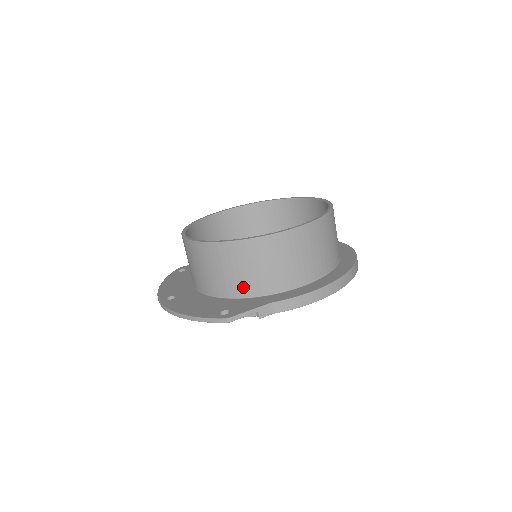
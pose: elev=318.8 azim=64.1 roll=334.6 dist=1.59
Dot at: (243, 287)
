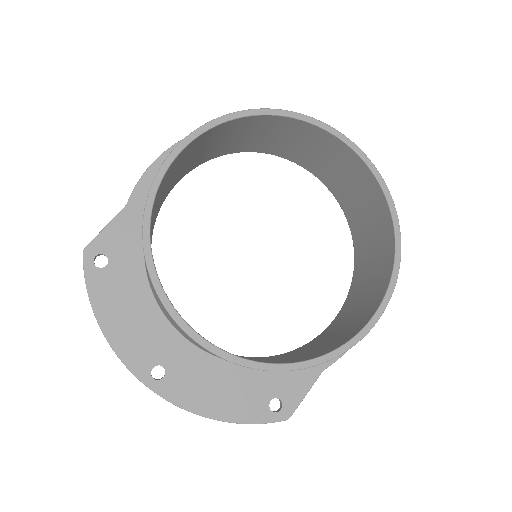
Dot at: occluded
